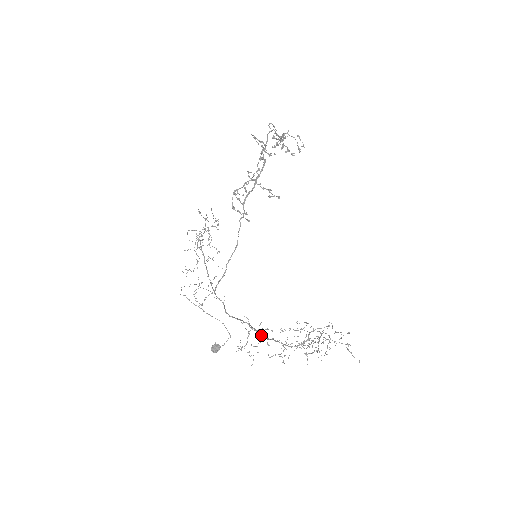
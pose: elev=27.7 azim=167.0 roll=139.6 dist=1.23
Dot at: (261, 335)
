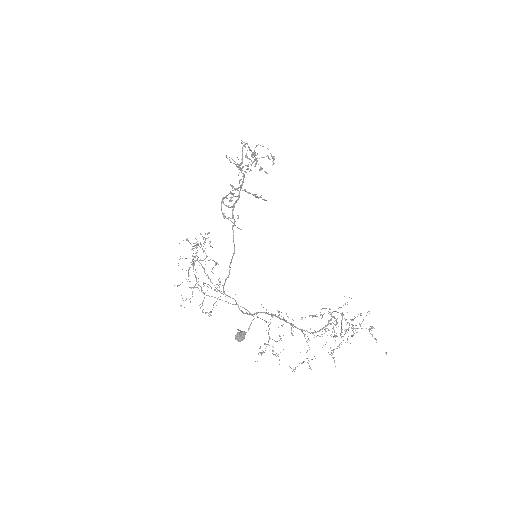
Dot at: (283, 320)
